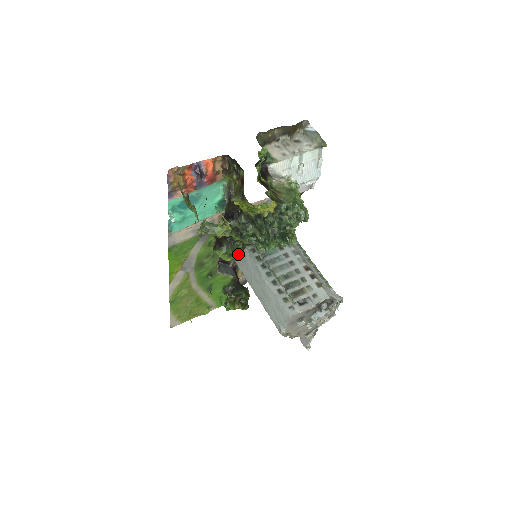
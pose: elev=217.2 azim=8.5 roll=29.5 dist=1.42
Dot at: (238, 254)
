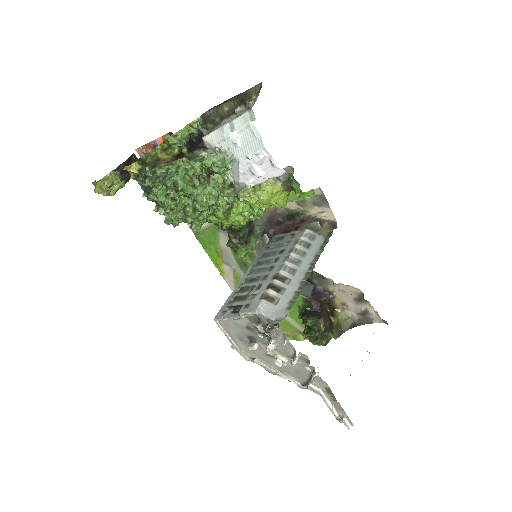
Dot at: occluded
